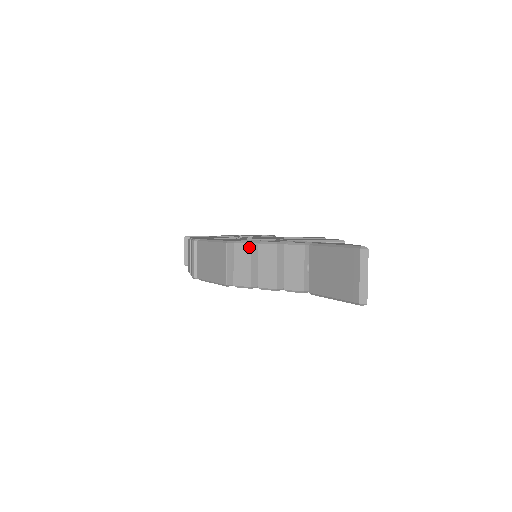
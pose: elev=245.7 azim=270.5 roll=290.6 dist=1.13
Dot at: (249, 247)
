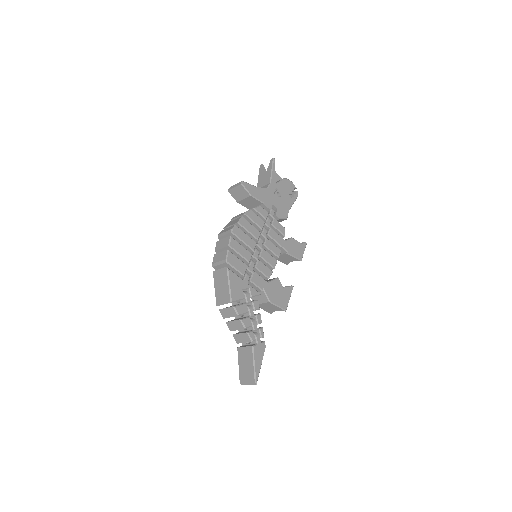
Dot at: (236, 315)
